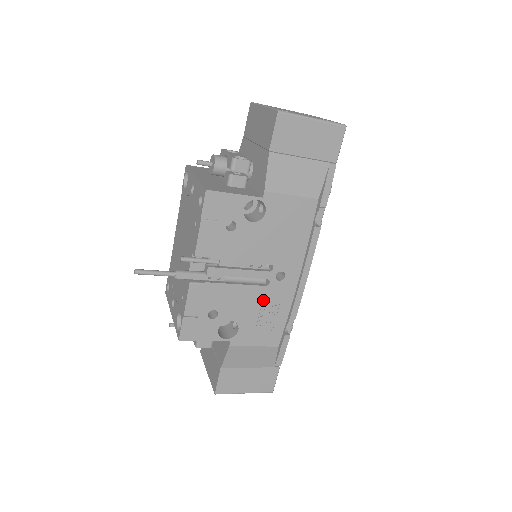
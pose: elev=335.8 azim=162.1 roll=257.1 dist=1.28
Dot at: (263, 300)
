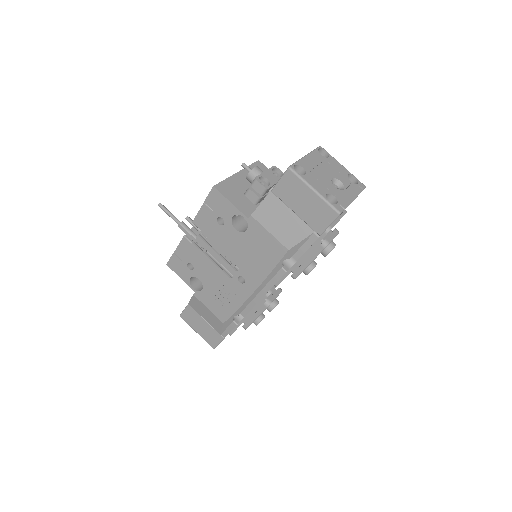
Dot at: (224, 285)
